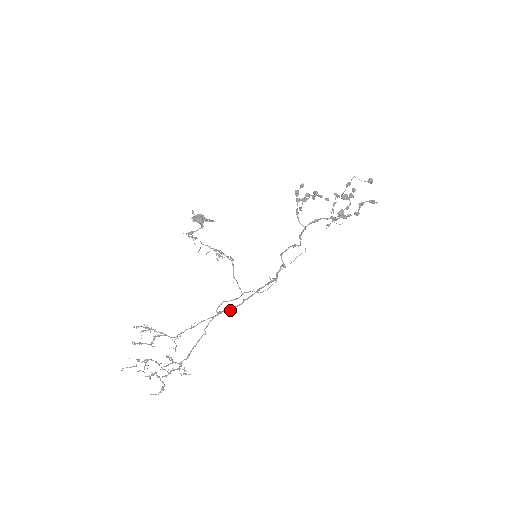
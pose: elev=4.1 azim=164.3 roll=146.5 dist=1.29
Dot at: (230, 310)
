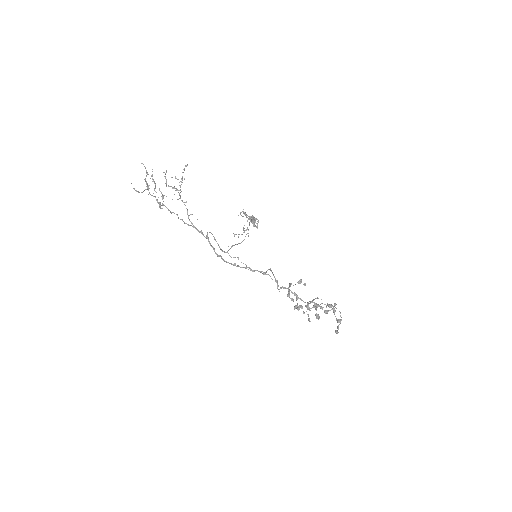
Dot at: (211, 245)
